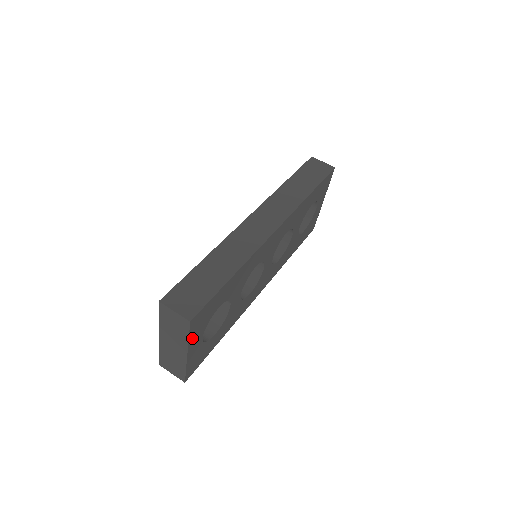
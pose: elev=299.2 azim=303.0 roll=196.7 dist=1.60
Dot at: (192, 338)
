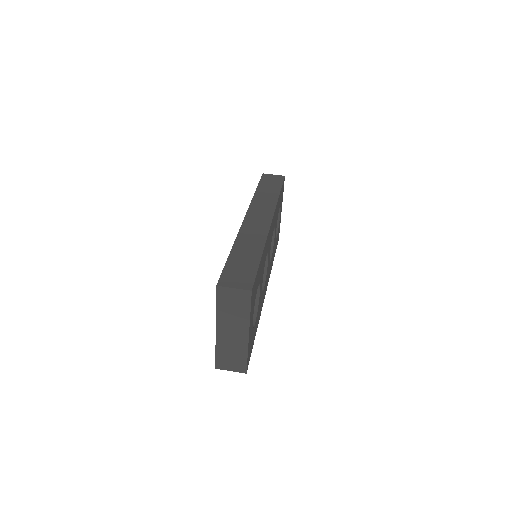
Dot at: (251, 315)
